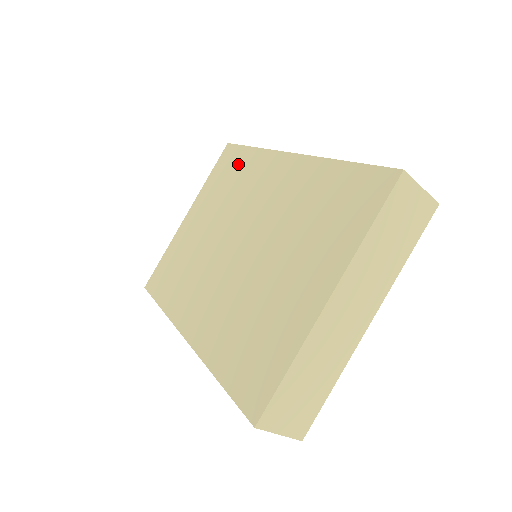
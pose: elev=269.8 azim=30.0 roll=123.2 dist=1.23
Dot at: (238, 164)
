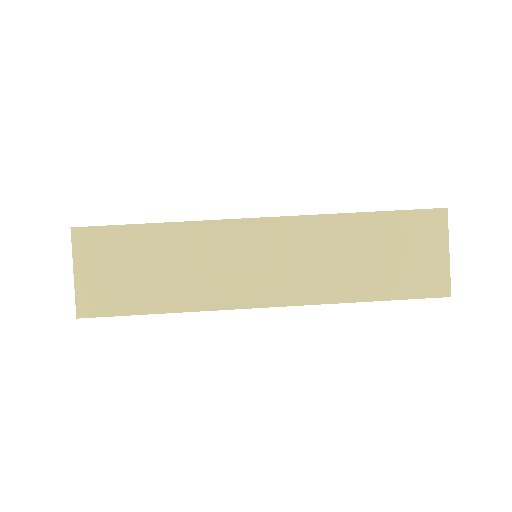
Dot at: occluded
